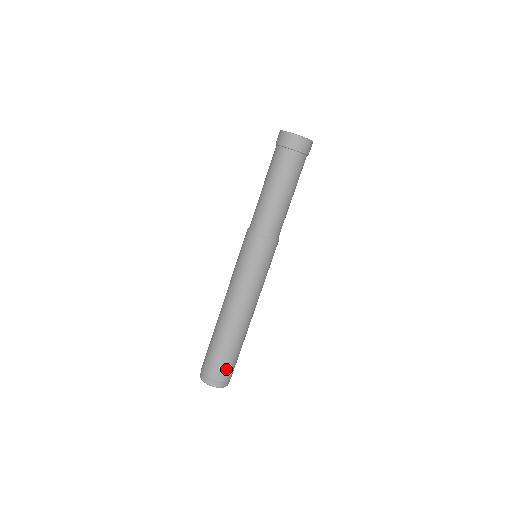
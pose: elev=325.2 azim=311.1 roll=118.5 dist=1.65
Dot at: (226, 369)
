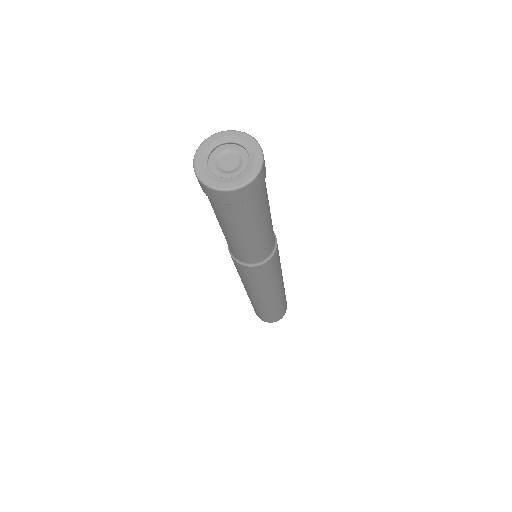
Dot at: (282, 312)
